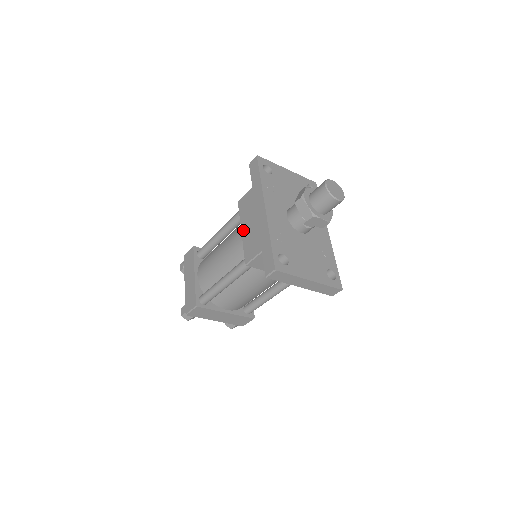
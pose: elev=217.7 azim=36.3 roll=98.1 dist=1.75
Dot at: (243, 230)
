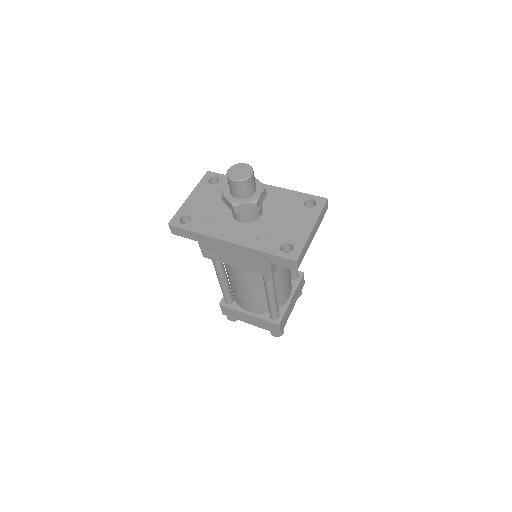
Dot at: (236, 266)
